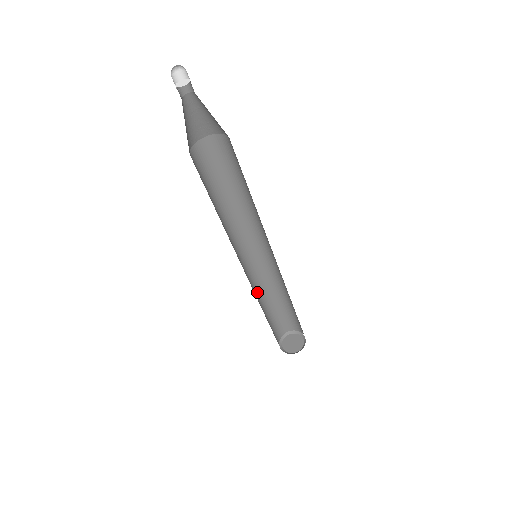
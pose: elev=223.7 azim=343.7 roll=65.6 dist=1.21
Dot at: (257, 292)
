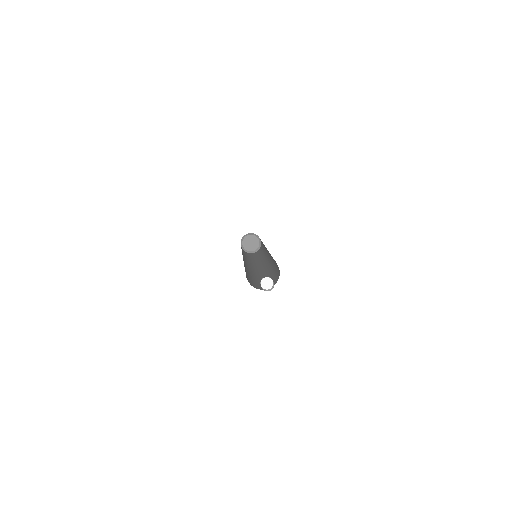
Dot at: occluded
